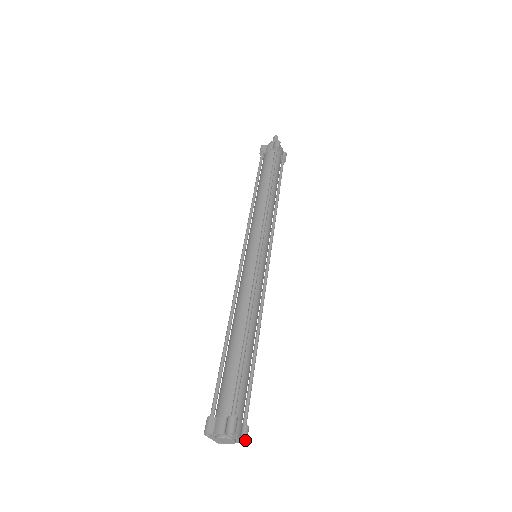
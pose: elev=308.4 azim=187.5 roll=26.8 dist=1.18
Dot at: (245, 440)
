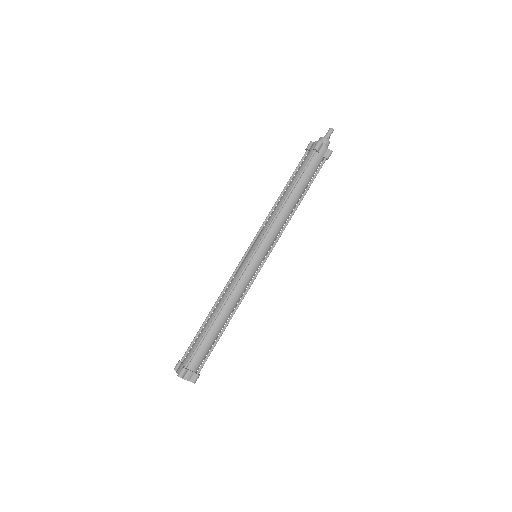
Dot at: (193, 382)
